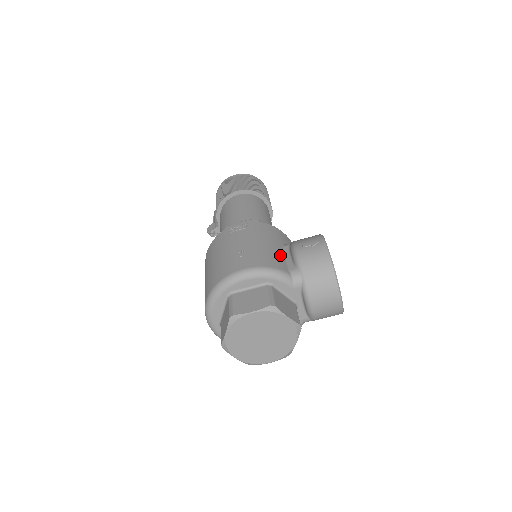
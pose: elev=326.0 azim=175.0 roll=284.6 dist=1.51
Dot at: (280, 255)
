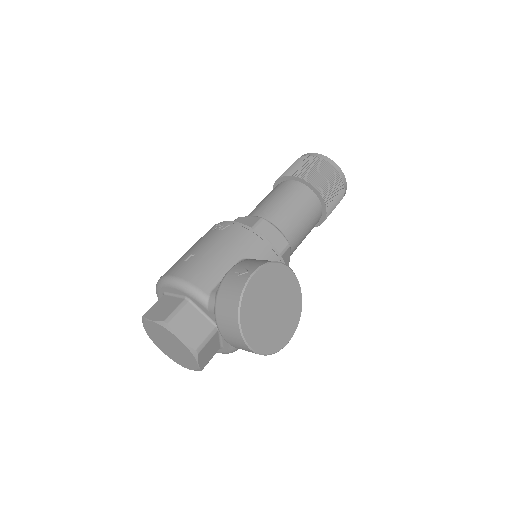
Dot at: (220, 271)
